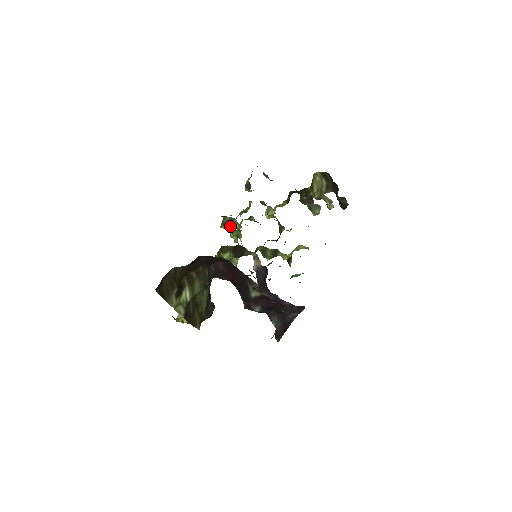
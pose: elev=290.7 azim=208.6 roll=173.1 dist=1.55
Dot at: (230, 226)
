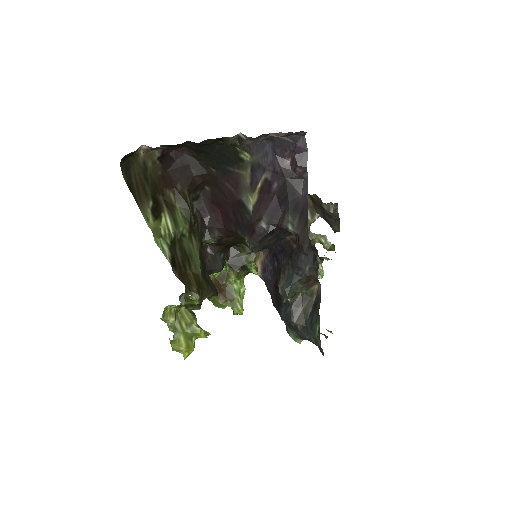
Dot at: occluded
